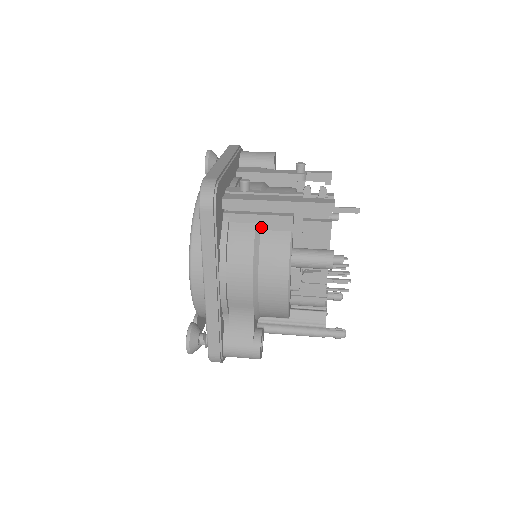
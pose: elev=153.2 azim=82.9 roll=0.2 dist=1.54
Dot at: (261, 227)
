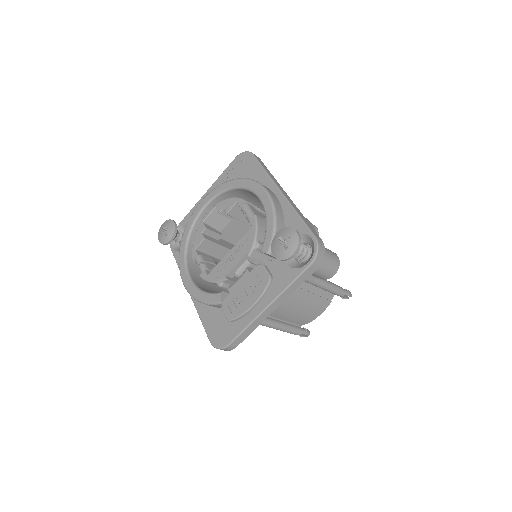
Dot at: occluded
